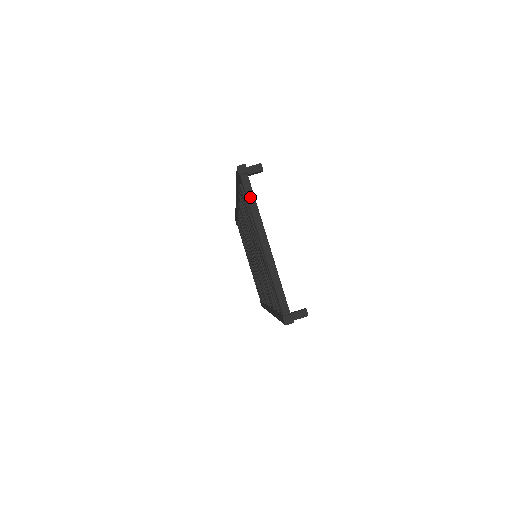
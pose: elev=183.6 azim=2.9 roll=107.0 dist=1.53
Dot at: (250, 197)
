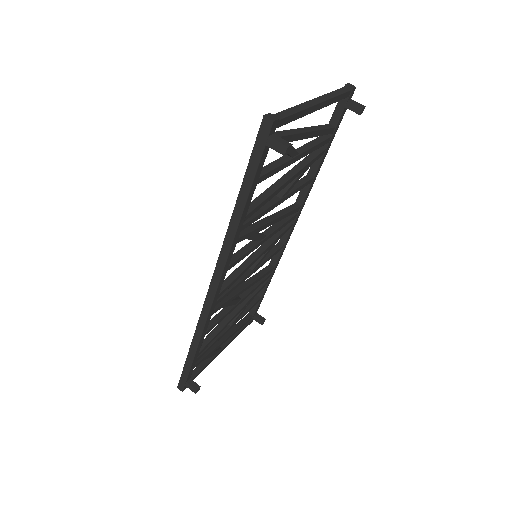
Dot at: (338, 91)
